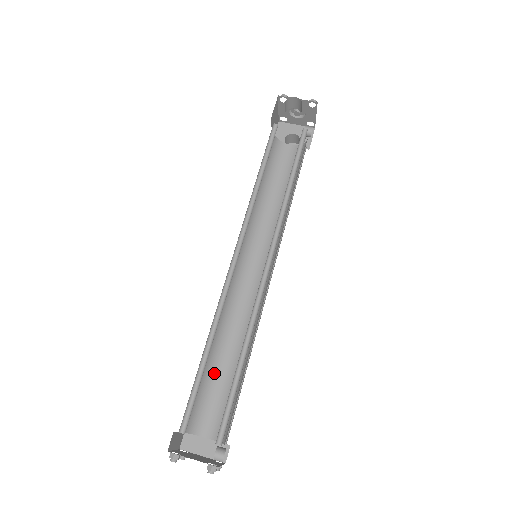
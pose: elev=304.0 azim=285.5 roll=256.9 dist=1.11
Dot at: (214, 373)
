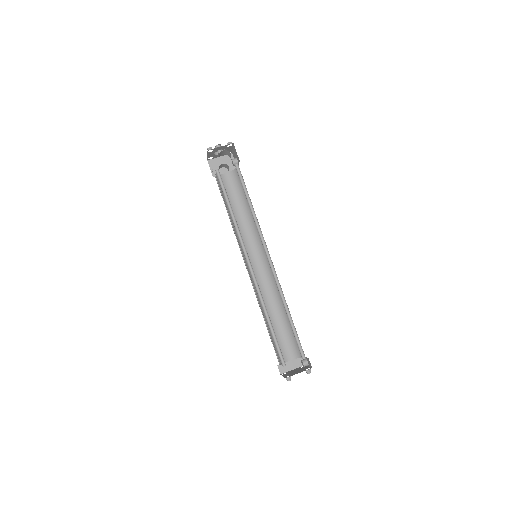
Dot at: occluded
